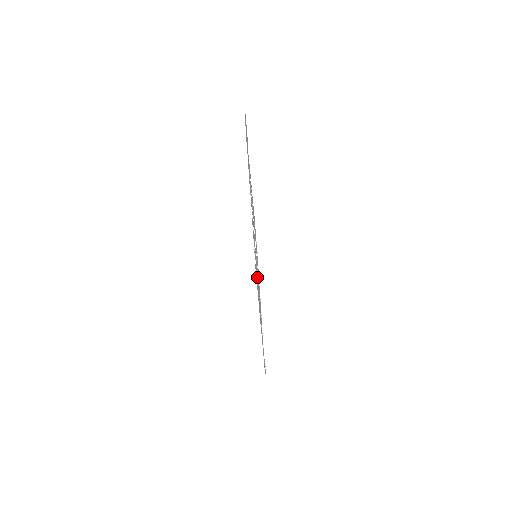
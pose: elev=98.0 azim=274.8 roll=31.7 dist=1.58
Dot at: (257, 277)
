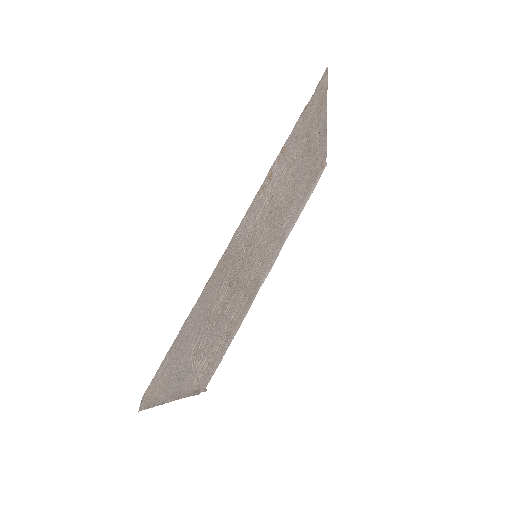
Dot at: (235, 290)
